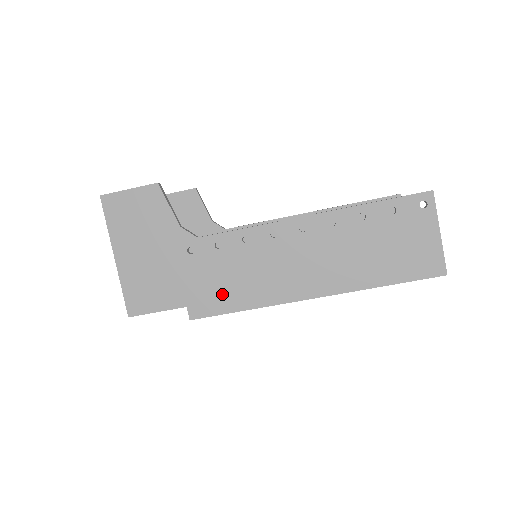
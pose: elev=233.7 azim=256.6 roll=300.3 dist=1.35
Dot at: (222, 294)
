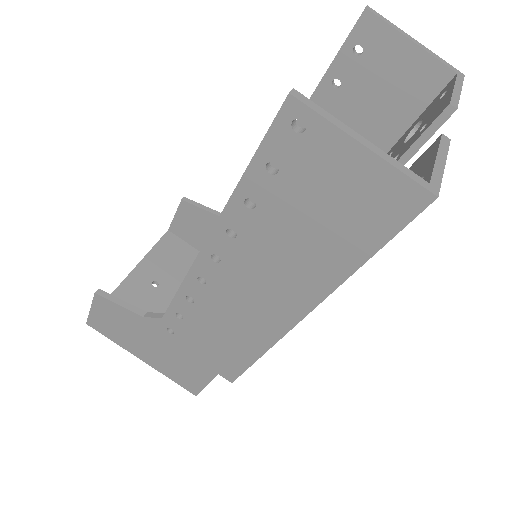
Dot at: (228, 353)
